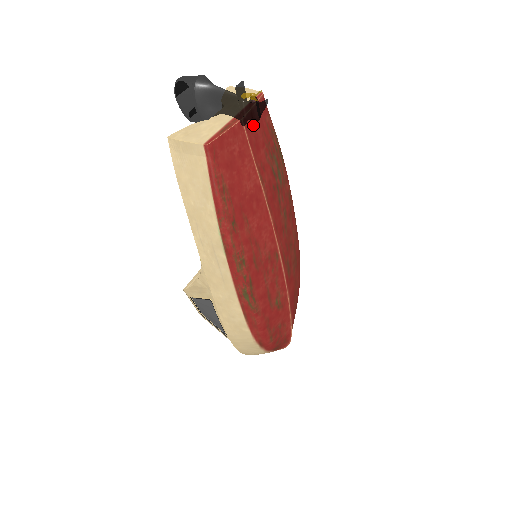
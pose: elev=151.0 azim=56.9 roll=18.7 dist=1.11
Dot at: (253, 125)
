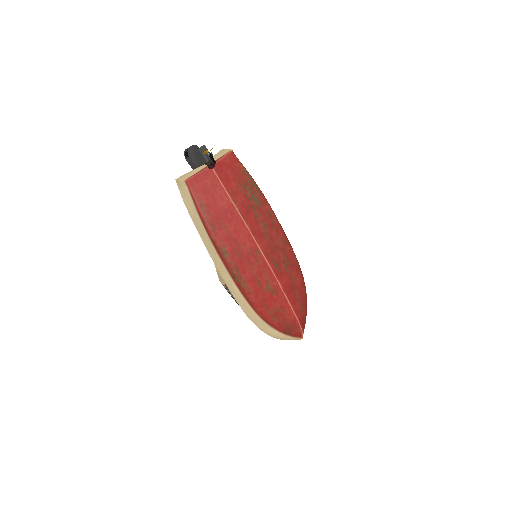
Dot at: (223, 169)
